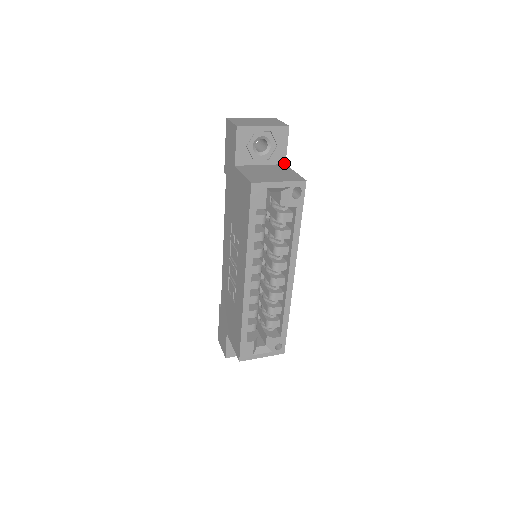
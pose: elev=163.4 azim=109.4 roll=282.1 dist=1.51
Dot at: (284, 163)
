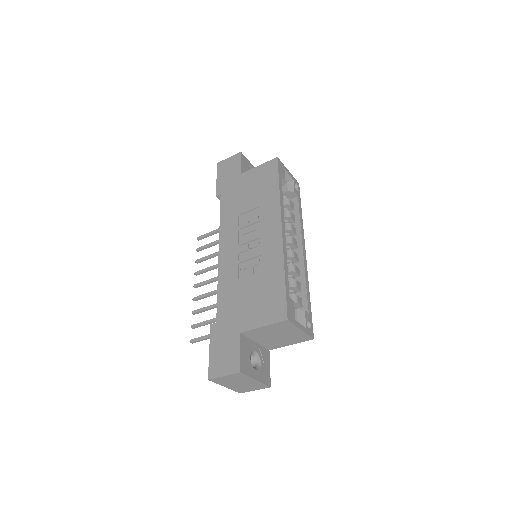
Dot at: occluded
